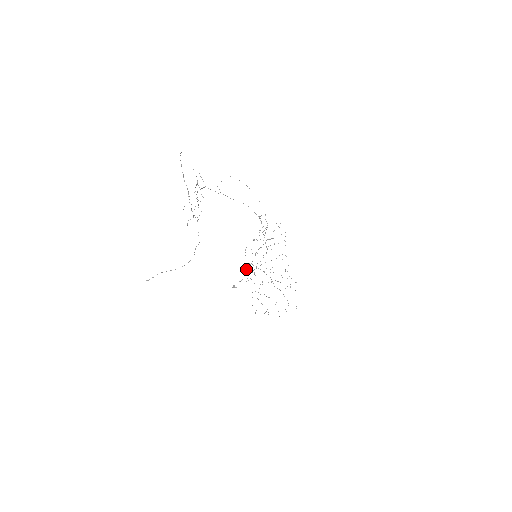
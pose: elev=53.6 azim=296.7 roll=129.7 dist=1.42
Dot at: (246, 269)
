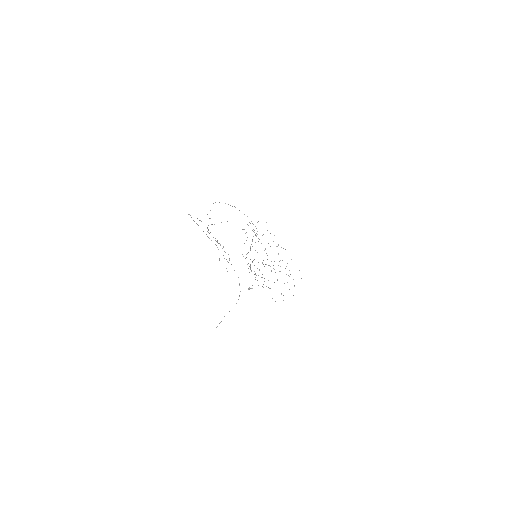
Dot at: (250, 269)
